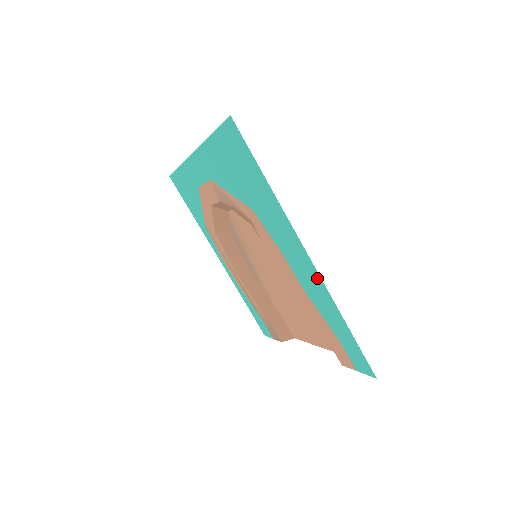
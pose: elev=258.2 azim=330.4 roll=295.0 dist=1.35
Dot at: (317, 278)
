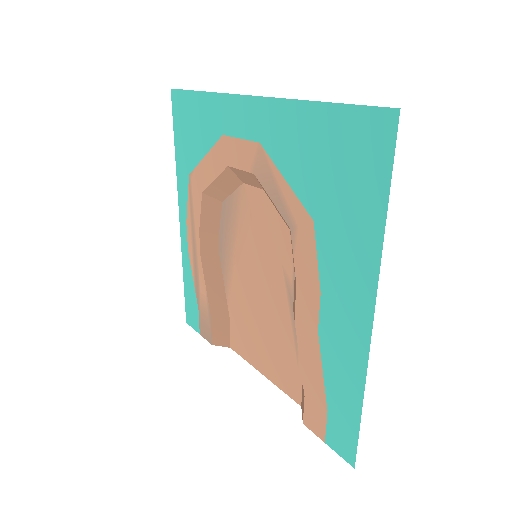
Dot at: (362, 346)
